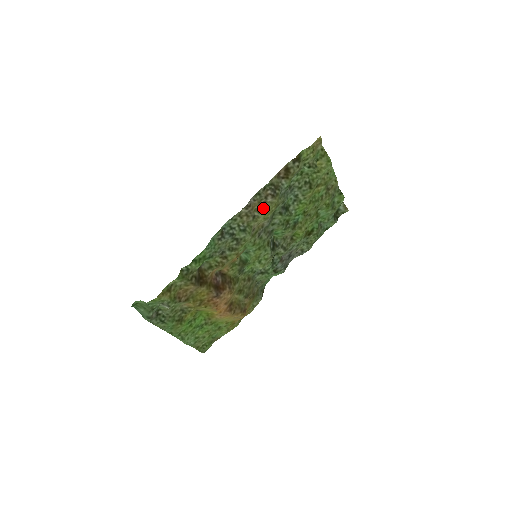
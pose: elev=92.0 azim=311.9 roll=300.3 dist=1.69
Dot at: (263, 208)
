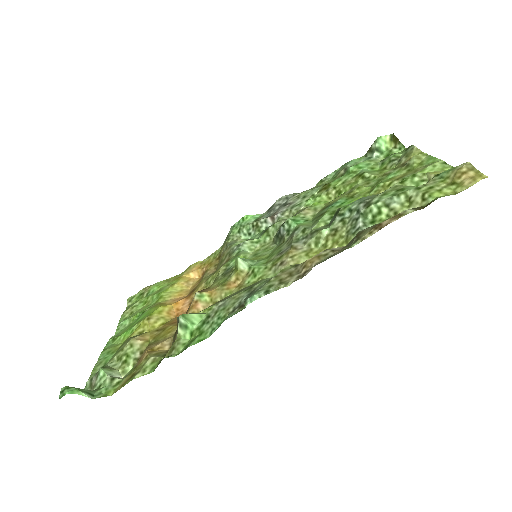
Dot at: occluded
